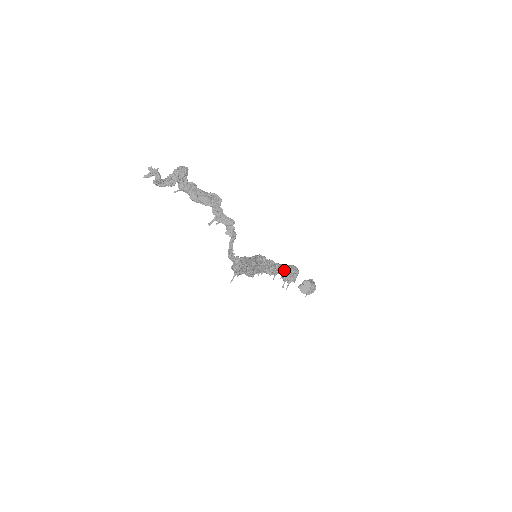
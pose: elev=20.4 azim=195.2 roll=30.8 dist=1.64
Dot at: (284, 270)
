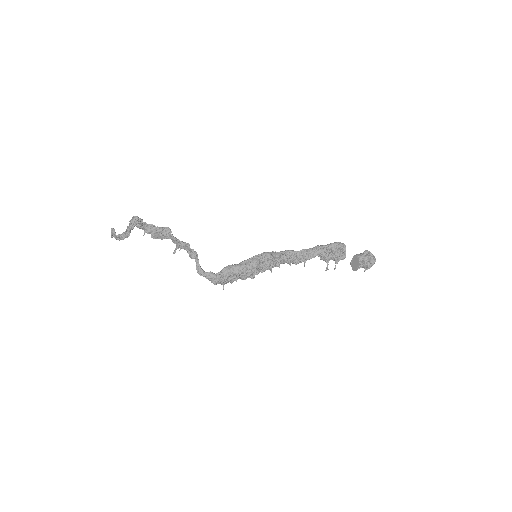
Dot at: (317, 253)
